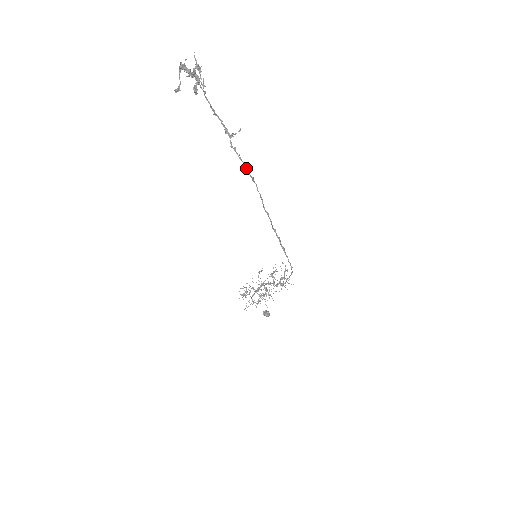
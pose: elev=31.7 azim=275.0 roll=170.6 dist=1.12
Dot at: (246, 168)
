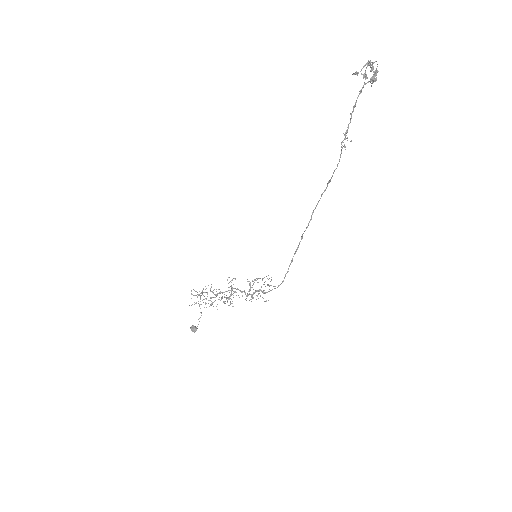
Dot at: occluded
